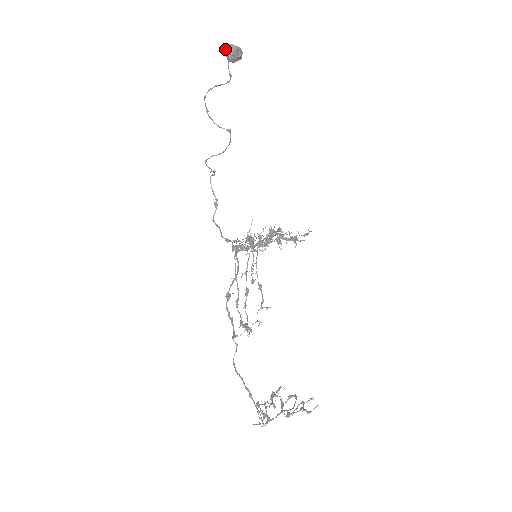
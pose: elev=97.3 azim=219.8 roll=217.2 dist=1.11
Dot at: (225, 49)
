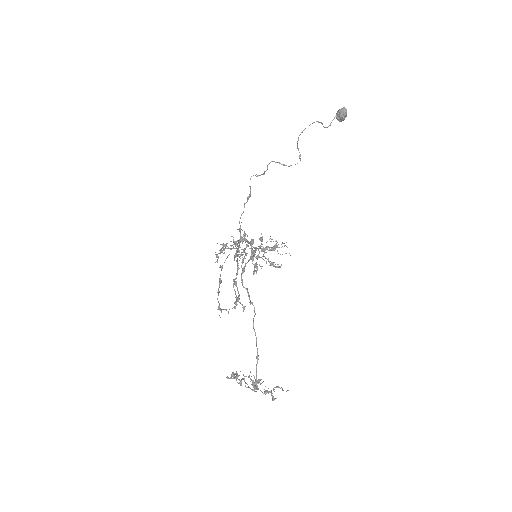
Dot at: (342, 108)
